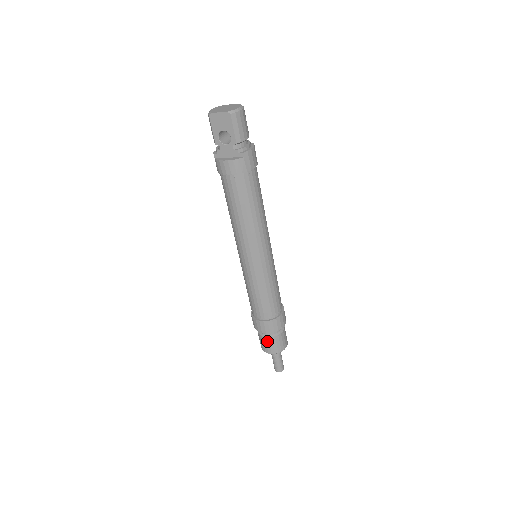
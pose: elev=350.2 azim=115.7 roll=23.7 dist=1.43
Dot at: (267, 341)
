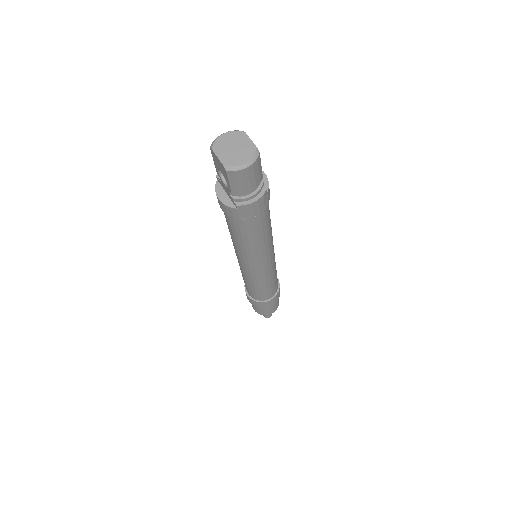
Dot at: occluded
